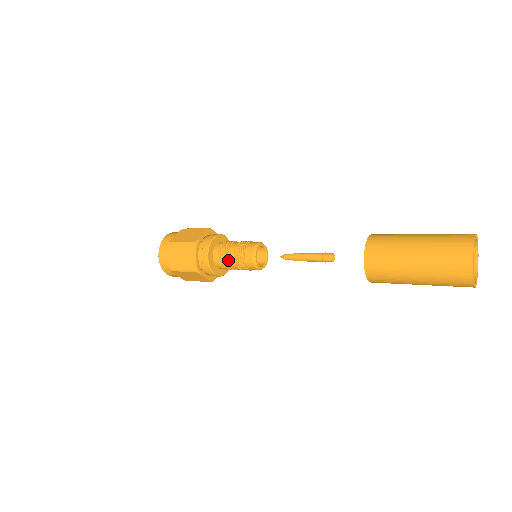
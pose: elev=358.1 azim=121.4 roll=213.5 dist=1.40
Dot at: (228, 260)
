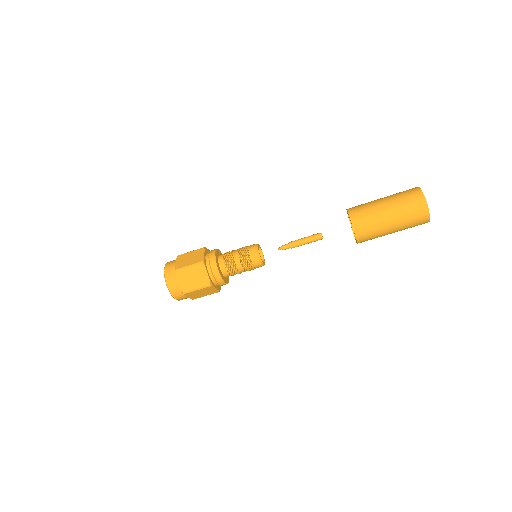
Dot at: (233, 254)
